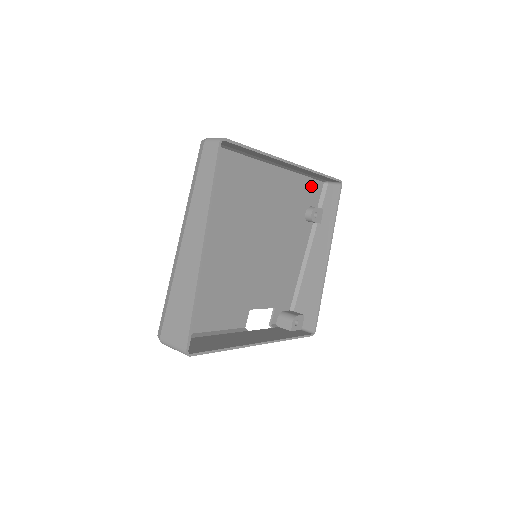
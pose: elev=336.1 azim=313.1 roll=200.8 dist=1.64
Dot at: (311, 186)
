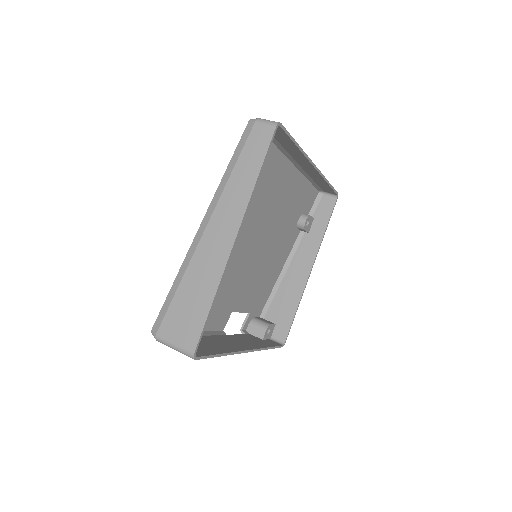
Dot at: (310, 193)
